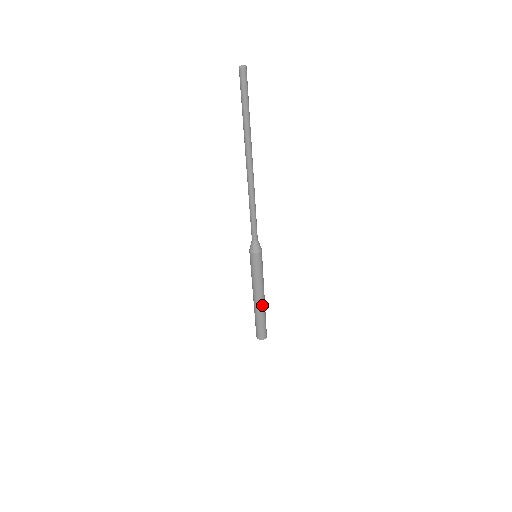
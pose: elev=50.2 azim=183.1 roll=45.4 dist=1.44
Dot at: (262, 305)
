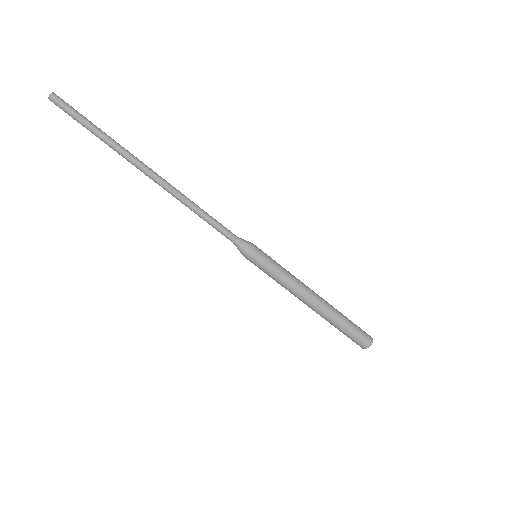
Dot at: (319, 307)
